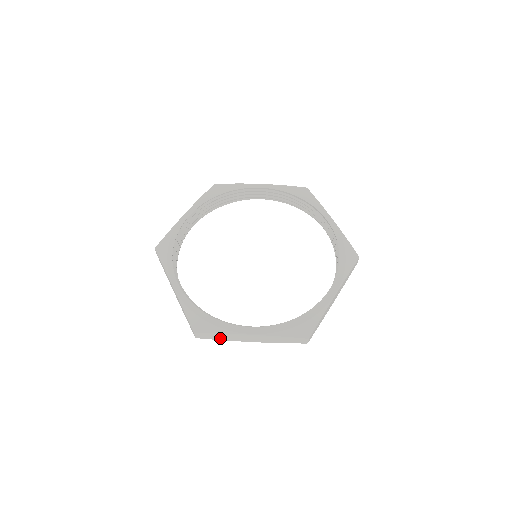
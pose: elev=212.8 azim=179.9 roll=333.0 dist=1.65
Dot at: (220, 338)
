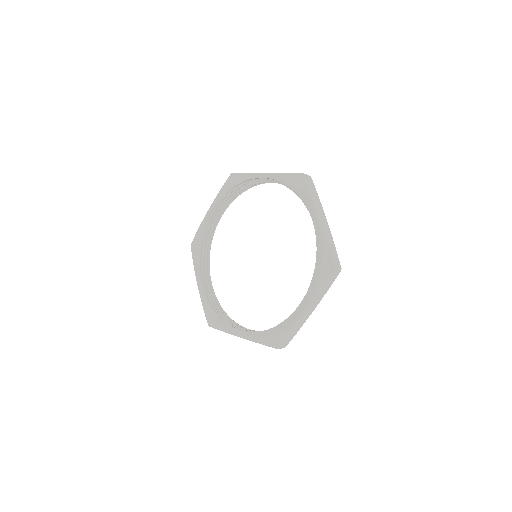
Dot at: occluded
